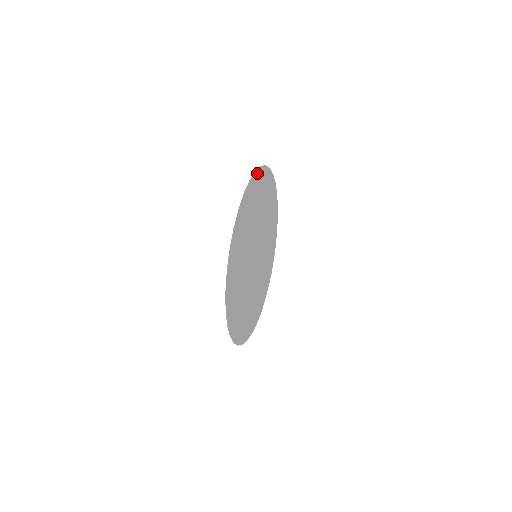
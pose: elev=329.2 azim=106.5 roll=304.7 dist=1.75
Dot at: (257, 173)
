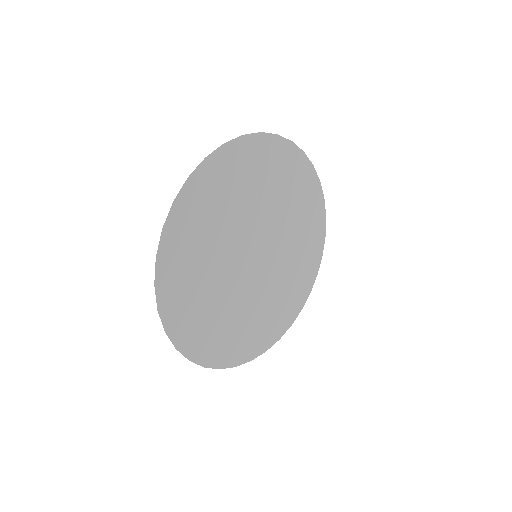
Dot at: (182, 195)
